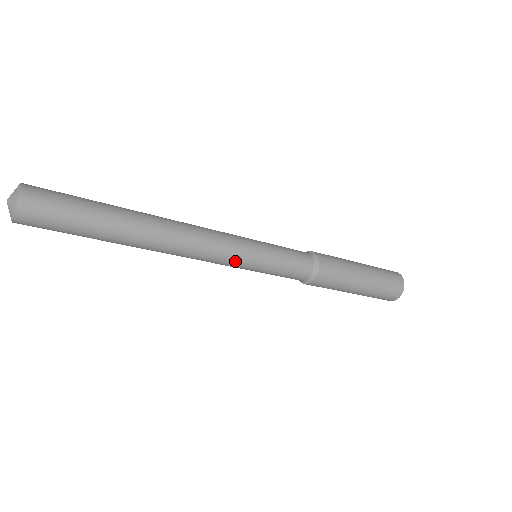
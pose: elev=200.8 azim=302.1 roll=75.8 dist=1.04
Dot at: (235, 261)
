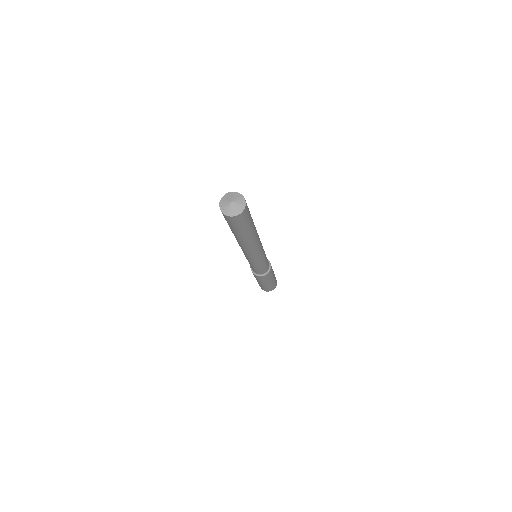
Dot at: (255, 260)
